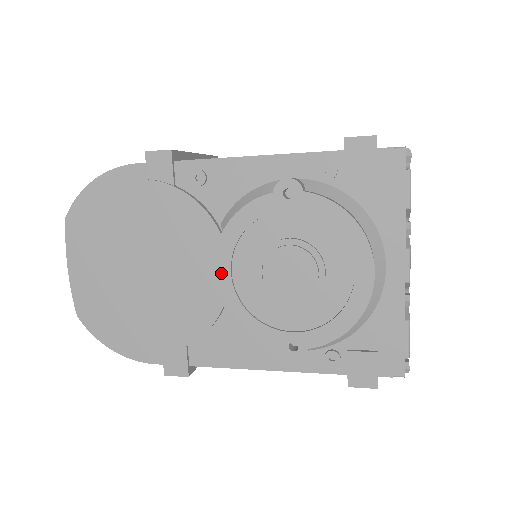
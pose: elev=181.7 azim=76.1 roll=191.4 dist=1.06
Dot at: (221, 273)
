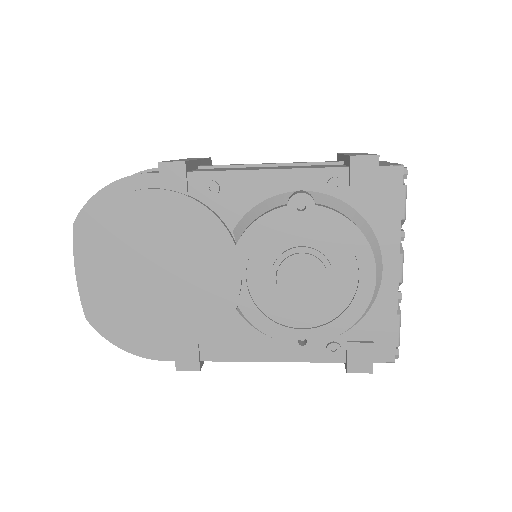
Dot at: (233, 277)
